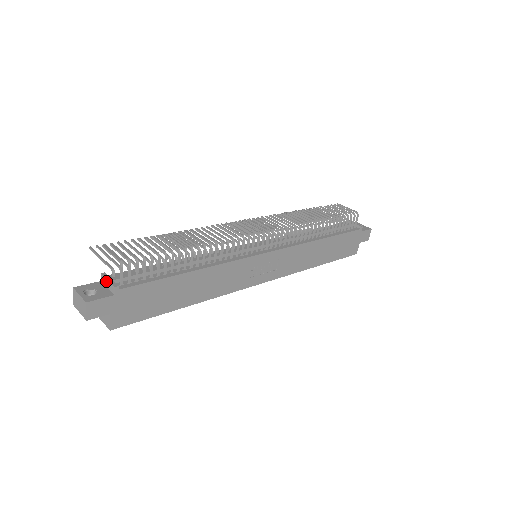
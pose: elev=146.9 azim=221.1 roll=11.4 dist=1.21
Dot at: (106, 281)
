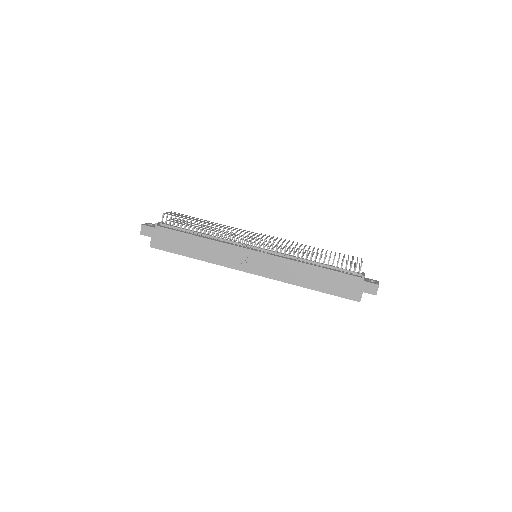
Dot at: (159, 224)
